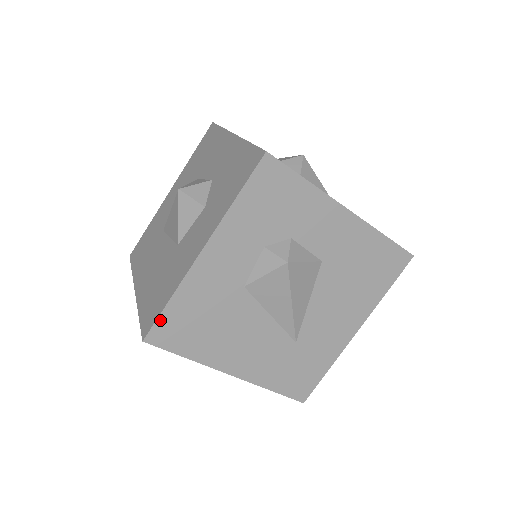
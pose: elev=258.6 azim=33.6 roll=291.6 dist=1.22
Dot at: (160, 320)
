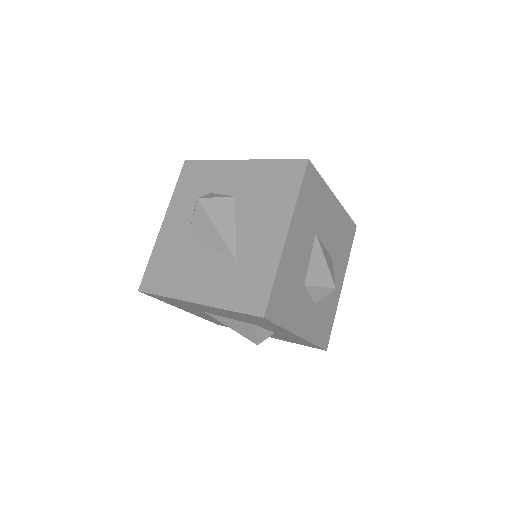
Dot at: (146, 273)
